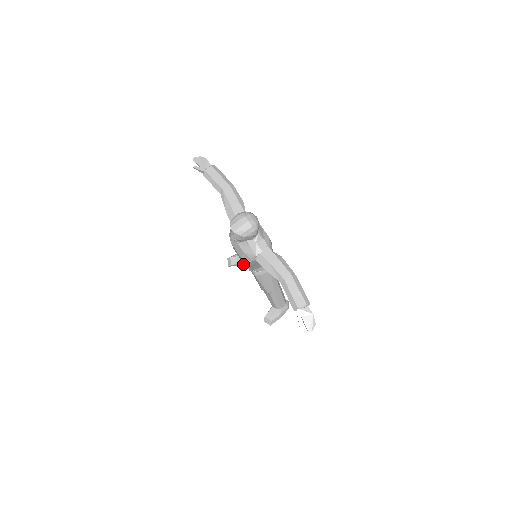
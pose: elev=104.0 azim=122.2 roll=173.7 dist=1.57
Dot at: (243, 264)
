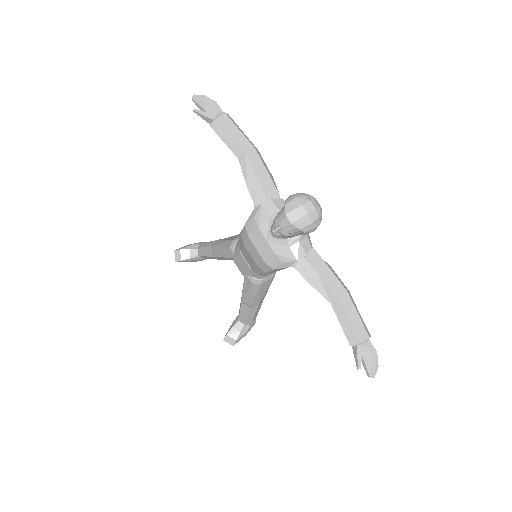
Dot at: (196, 260)
